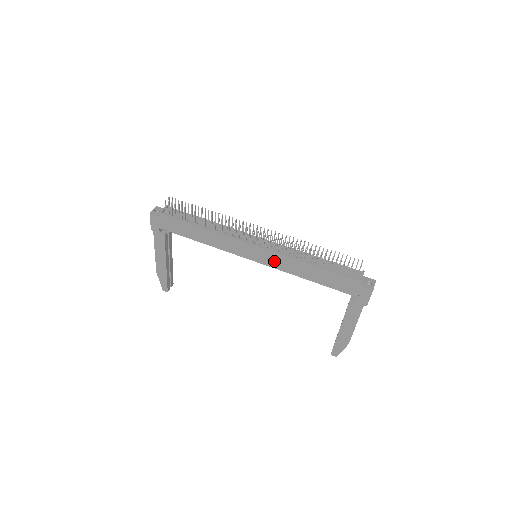
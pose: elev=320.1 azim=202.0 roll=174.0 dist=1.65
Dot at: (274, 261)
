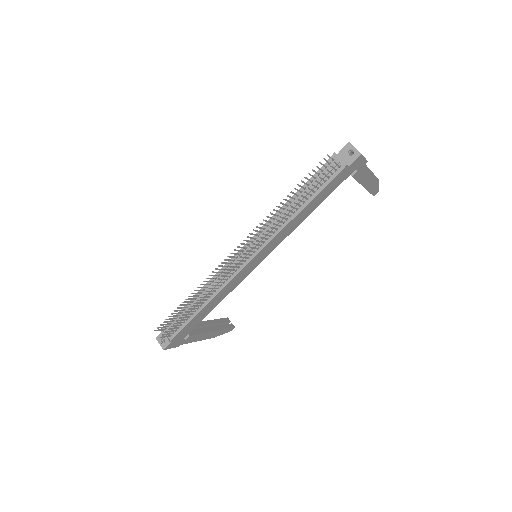
Dot at: (274, 244)
